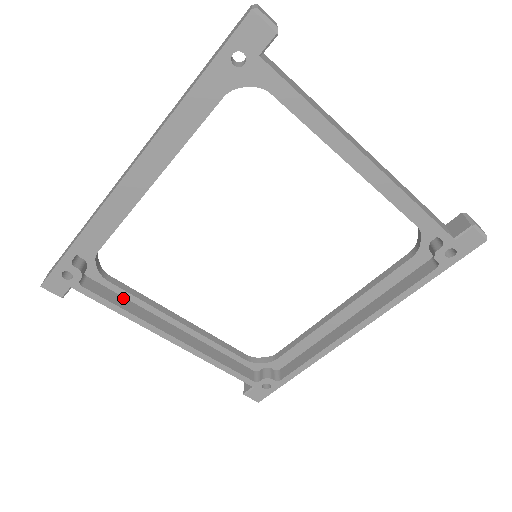
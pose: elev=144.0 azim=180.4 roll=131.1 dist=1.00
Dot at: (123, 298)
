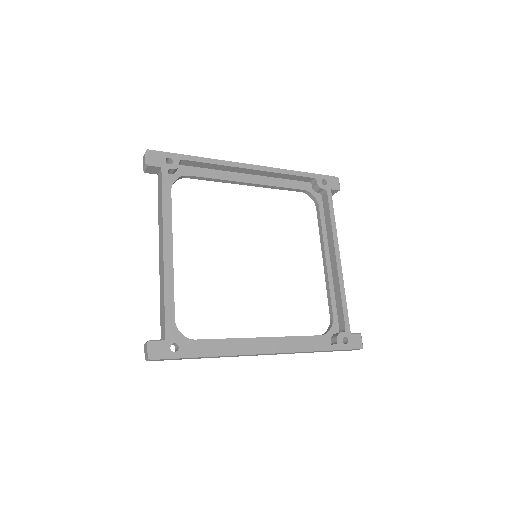
Dot at: occluded
